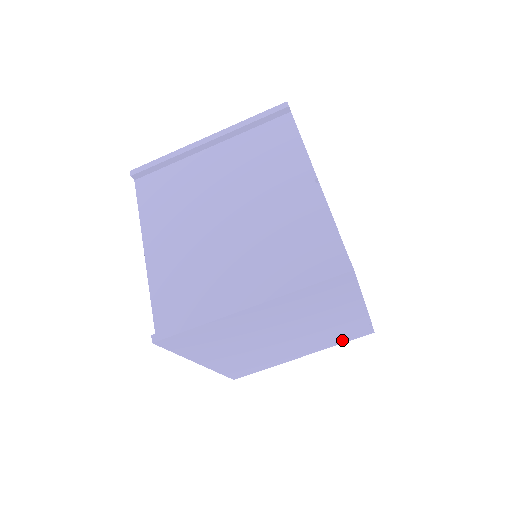
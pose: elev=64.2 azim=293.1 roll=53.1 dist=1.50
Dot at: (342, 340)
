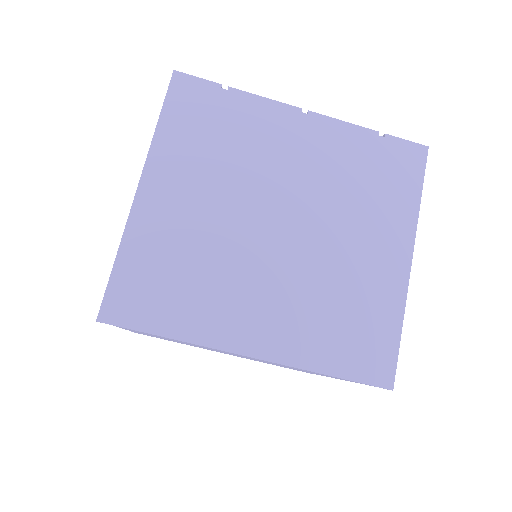
Dot at: (406, 189)
